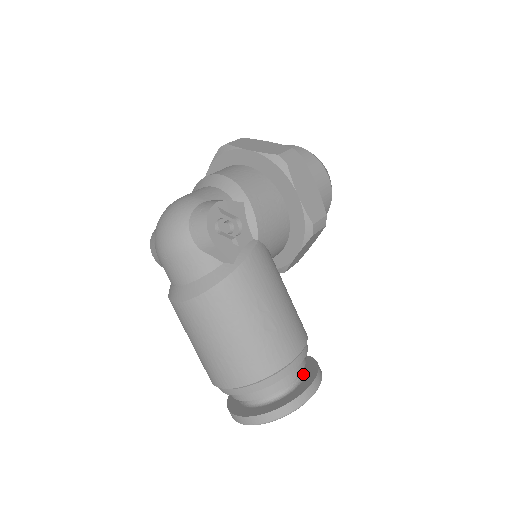
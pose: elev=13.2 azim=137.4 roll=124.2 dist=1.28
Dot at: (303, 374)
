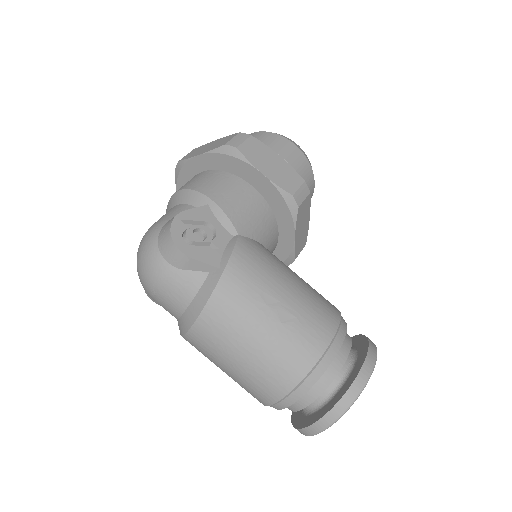
Dot at: (355, 355)
